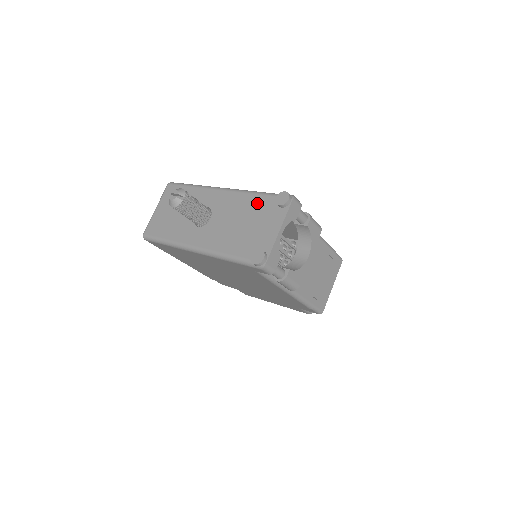
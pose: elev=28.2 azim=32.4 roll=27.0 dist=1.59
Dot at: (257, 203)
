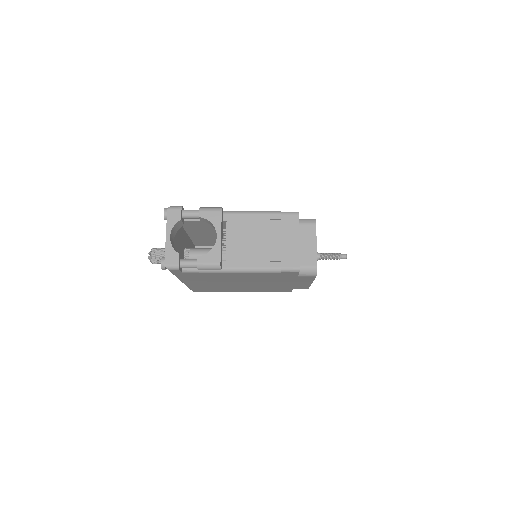
Dot at: occluded
